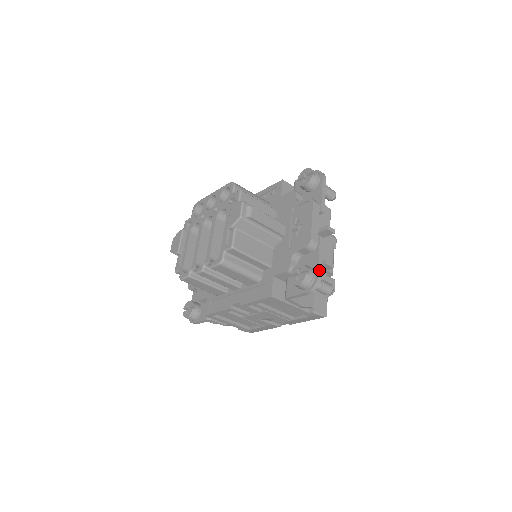
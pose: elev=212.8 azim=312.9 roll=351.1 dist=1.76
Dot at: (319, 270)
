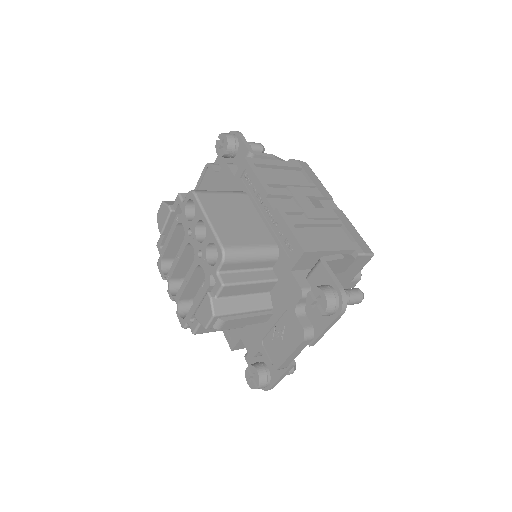
Dot at: (274, 385)
